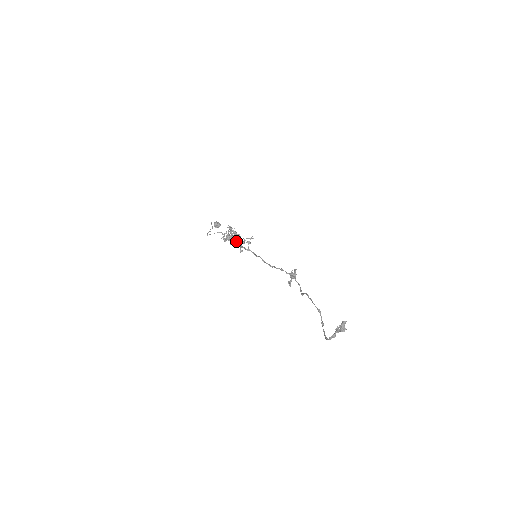
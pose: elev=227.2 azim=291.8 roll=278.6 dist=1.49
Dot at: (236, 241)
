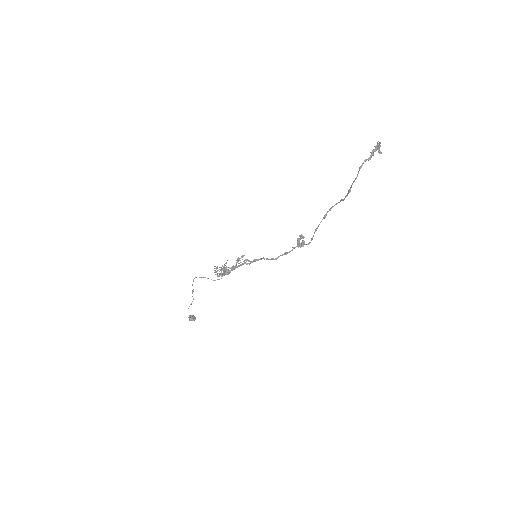
Dot at: (229, 273)
